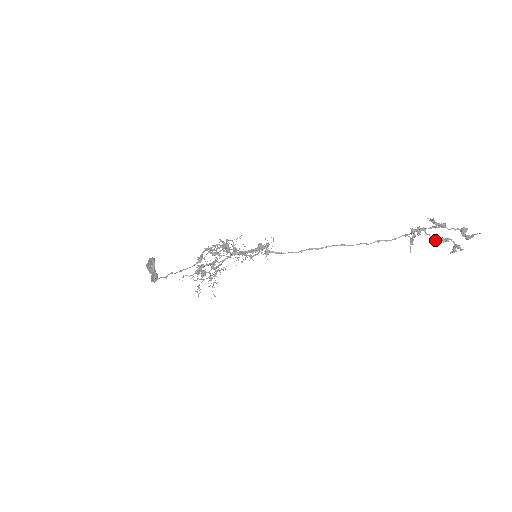
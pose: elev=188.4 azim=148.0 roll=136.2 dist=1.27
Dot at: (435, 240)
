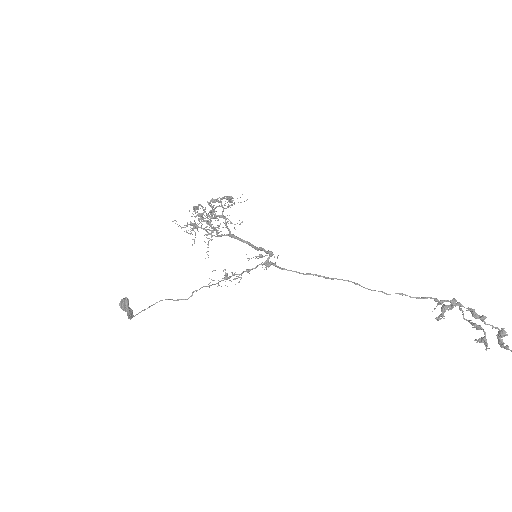
Dot at: (466, 319)
